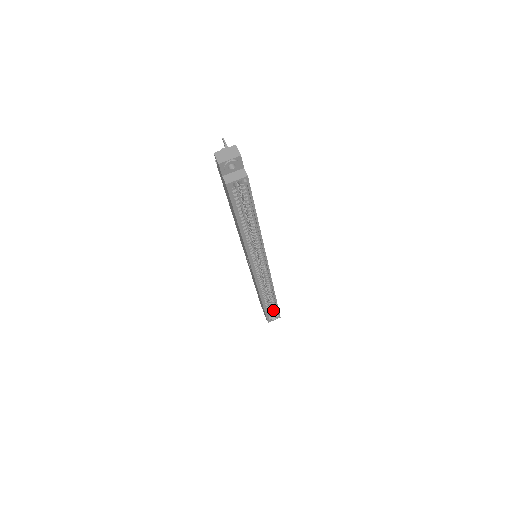
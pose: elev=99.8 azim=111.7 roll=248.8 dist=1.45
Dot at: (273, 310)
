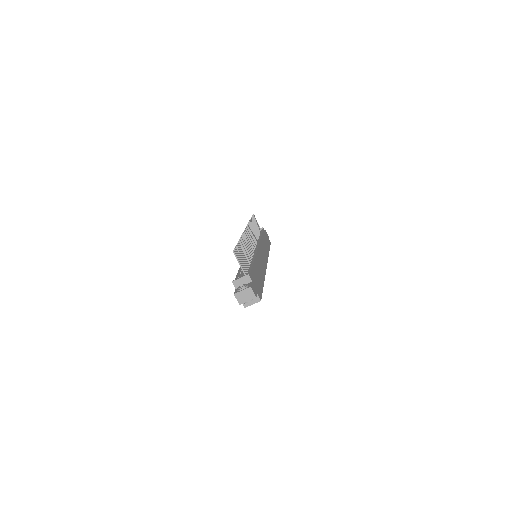
Dot at: occluded
